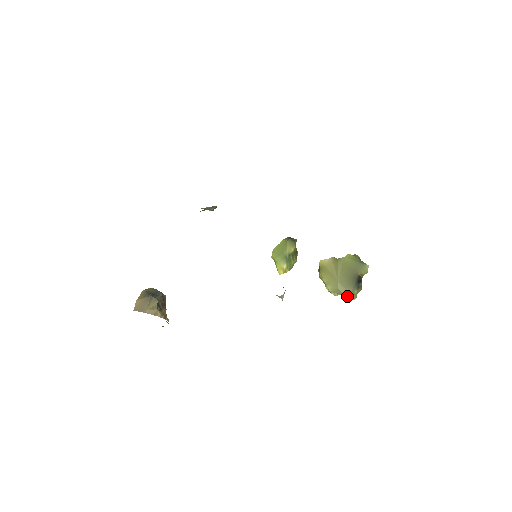
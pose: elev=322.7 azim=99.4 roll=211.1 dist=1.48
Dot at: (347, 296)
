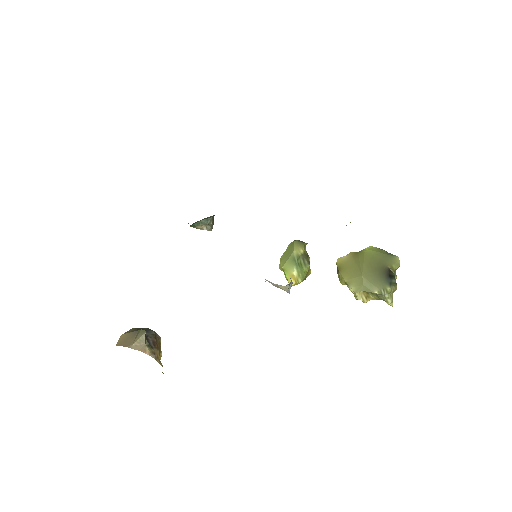
Dot at: (378, 296)
